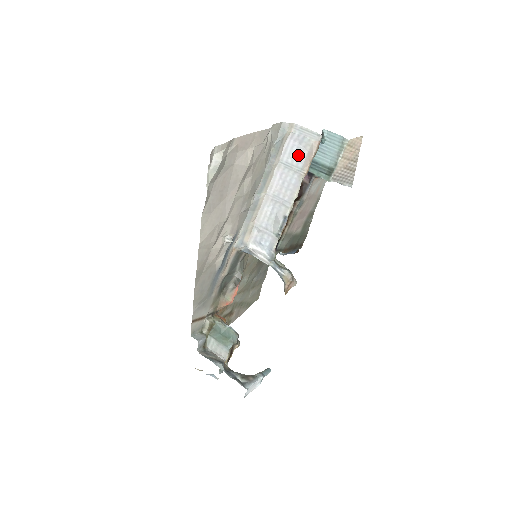
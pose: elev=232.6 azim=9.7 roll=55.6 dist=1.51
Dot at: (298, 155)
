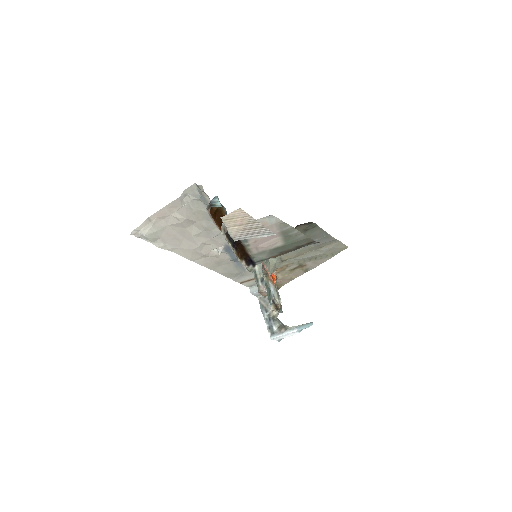
Dot at: occluded
